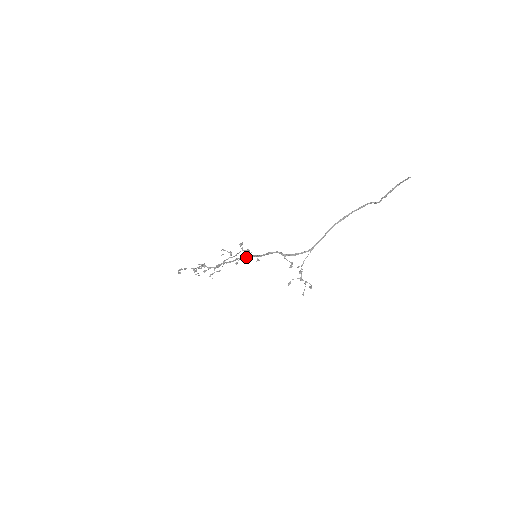
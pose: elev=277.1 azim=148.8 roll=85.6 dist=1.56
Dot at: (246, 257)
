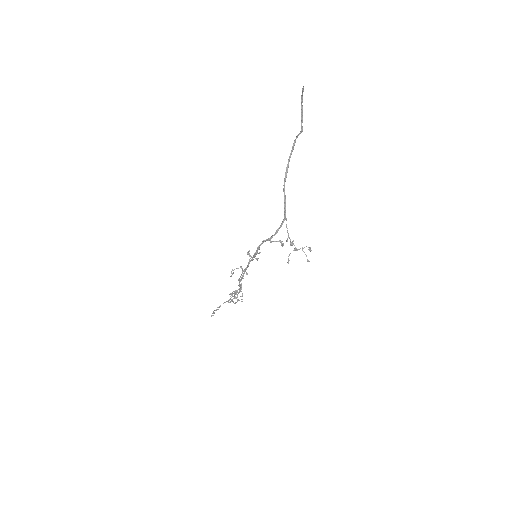
Dot at: (248, 264)
